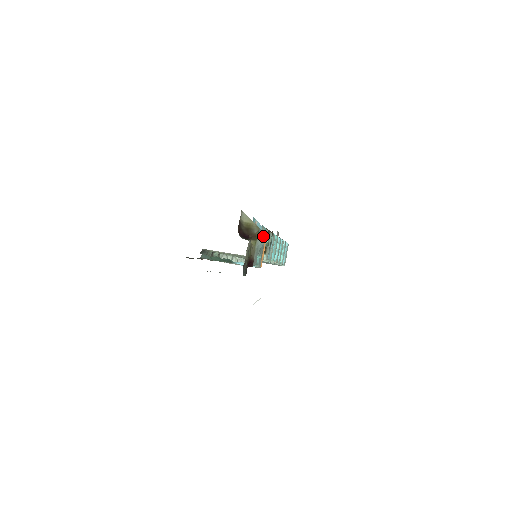
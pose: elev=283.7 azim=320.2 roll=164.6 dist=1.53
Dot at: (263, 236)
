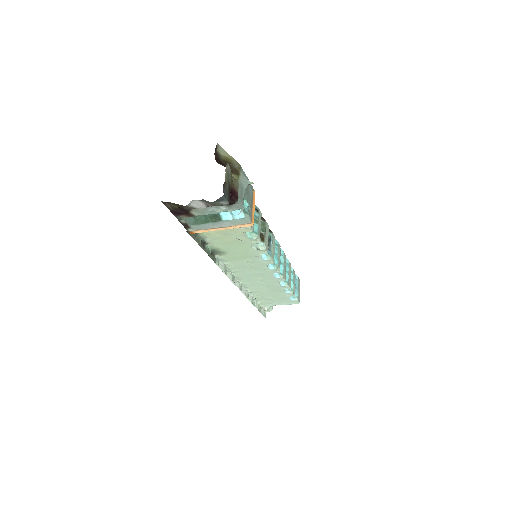
Dot at: (249, 186)
